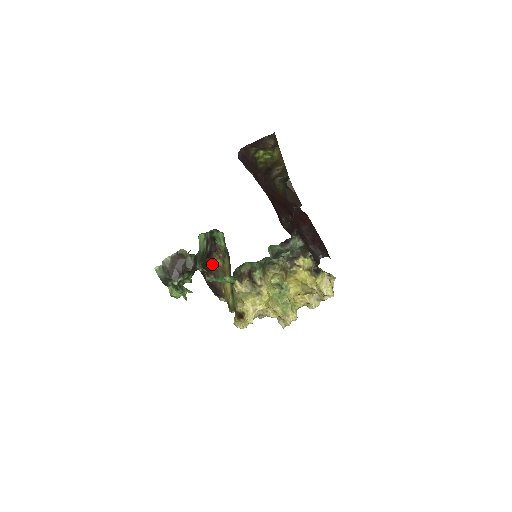
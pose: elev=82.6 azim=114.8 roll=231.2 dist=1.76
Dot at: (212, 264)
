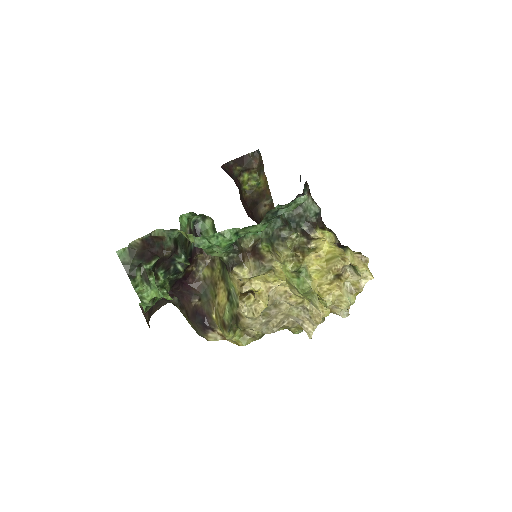
Dot at: (196, 278)
